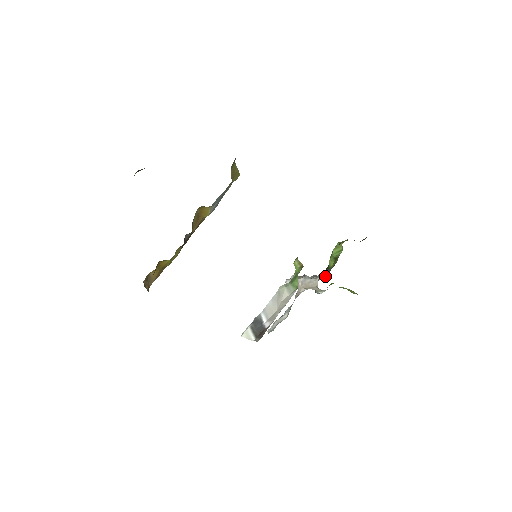
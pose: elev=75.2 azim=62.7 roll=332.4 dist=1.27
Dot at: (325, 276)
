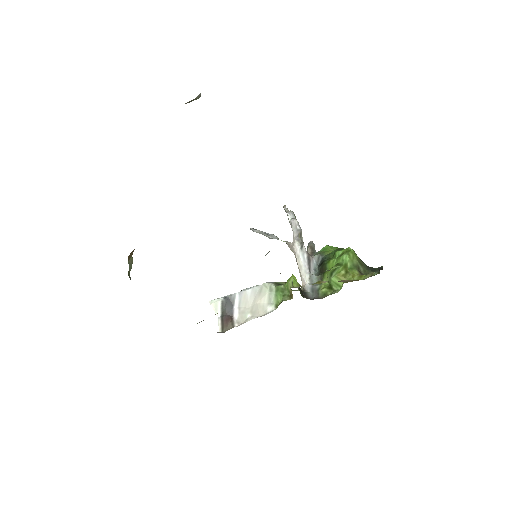
Dot at: (319, 263)
